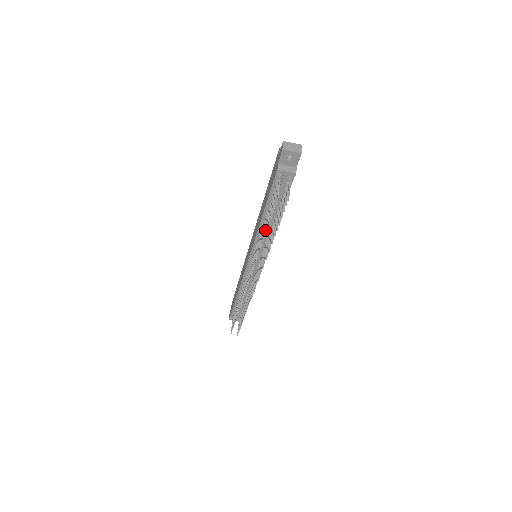
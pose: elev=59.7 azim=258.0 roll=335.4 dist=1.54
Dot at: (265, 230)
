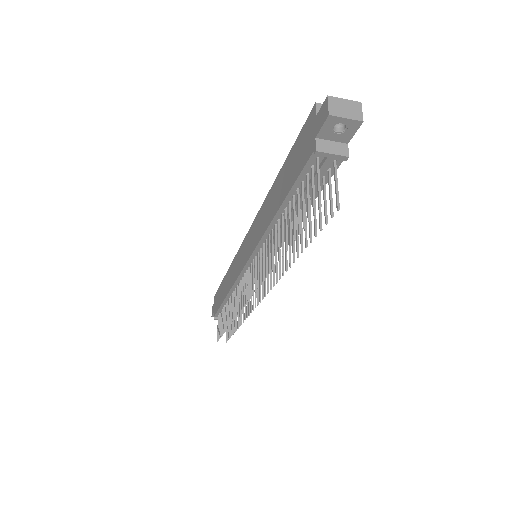
Dot at: (285, 245)
